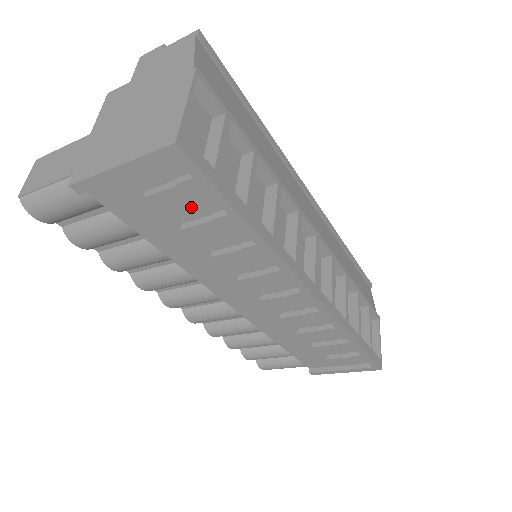
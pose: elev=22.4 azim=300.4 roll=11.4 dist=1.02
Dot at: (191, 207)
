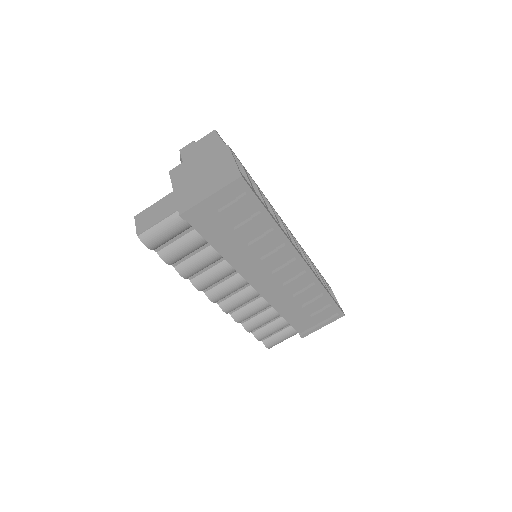
Dot at: (240, 214)
